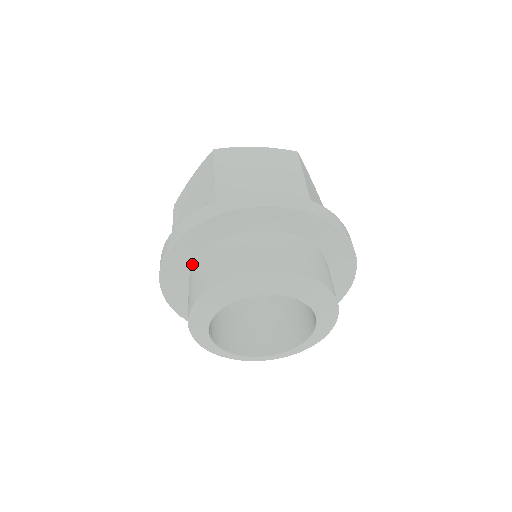
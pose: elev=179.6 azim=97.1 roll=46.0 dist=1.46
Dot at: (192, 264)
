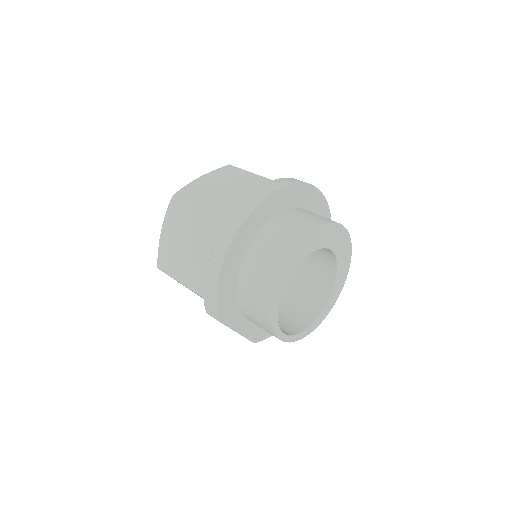
Dot at: (269, 219)
